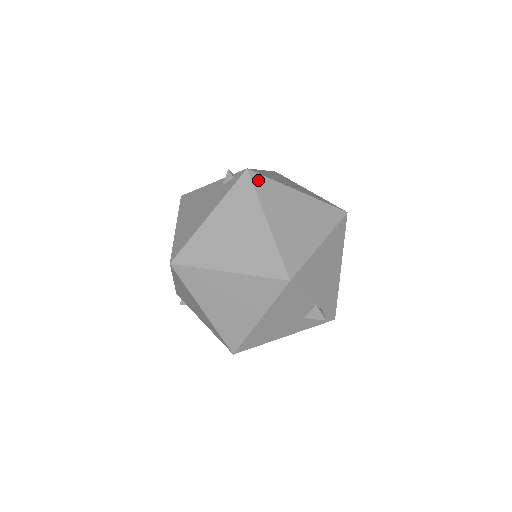
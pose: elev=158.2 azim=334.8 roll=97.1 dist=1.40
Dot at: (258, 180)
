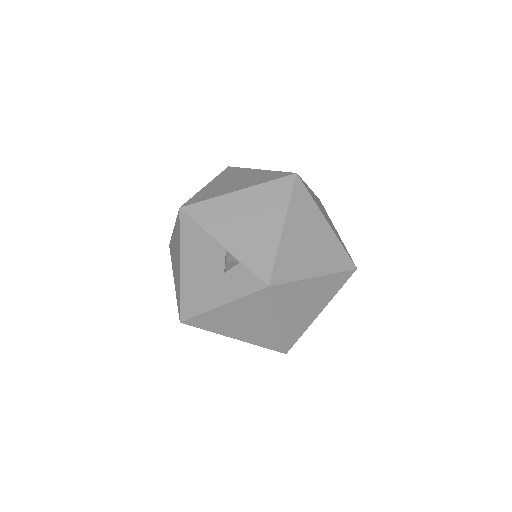
Dot at: (229, 170)
